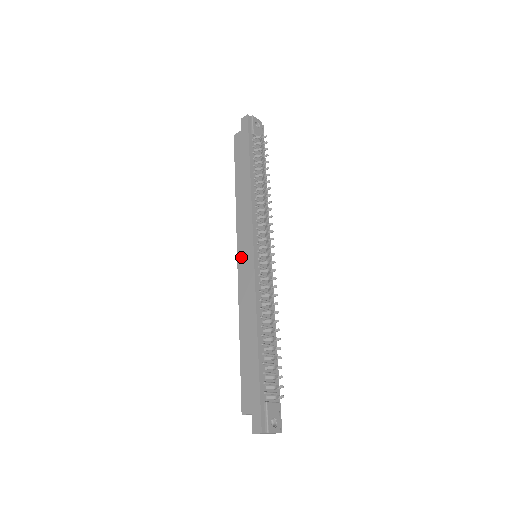
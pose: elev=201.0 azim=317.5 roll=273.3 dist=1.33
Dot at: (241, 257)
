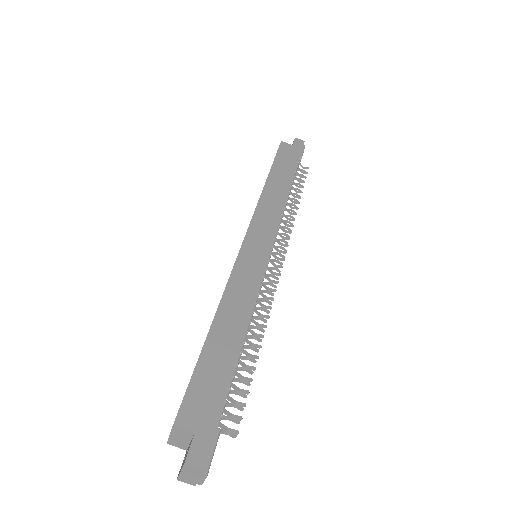
Dot at: (251, 243)
